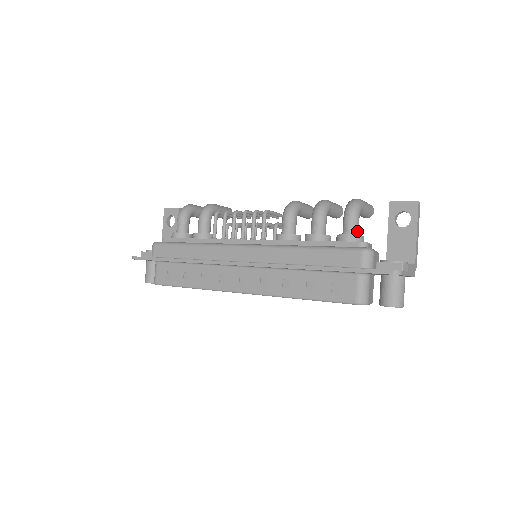
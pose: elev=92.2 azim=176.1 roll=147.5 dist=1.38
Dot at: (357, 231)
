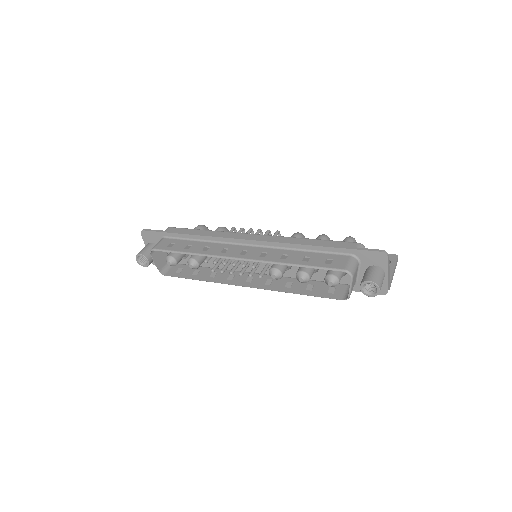
Dot at: occluded
